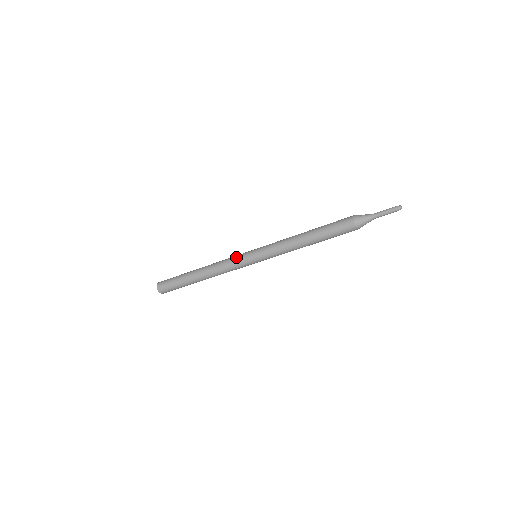
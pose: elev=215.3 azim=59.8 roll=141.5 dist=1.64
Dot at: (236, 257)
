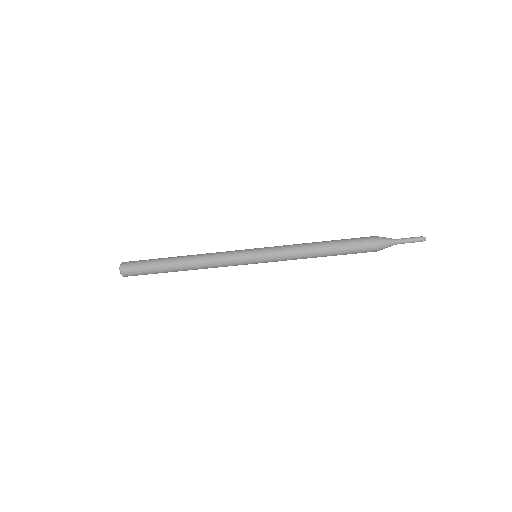
Dot at: (233, 254)
